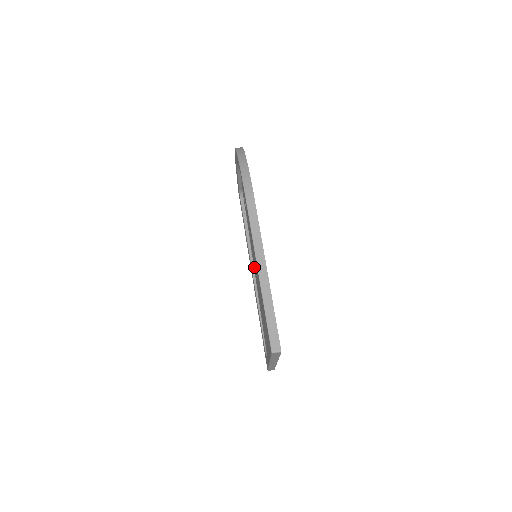
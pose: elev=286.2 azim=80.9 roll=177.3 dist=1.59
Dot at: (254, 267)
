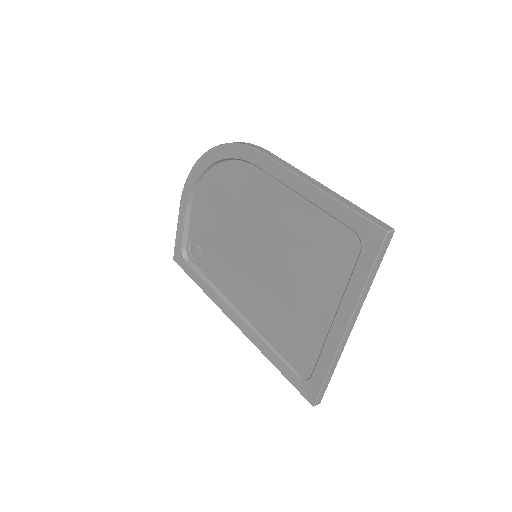
Dot at: (239, 300)
